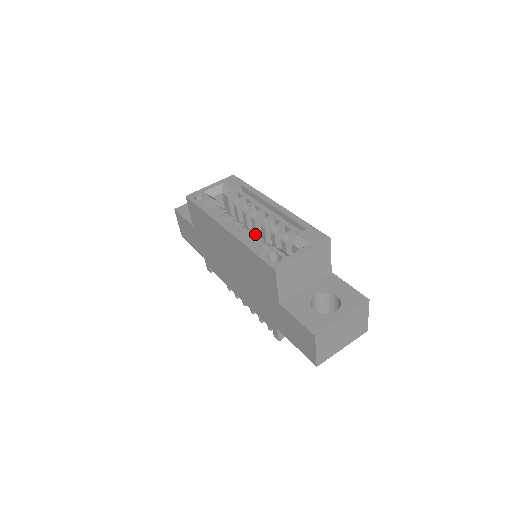
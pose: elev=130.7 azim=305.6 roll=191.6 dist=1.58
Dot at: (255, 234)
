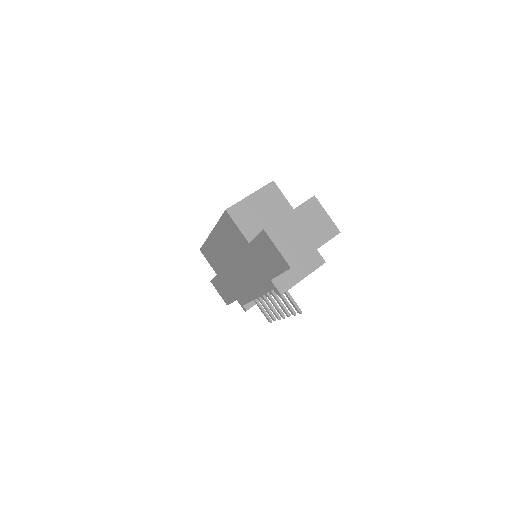
Dot at: occluded
